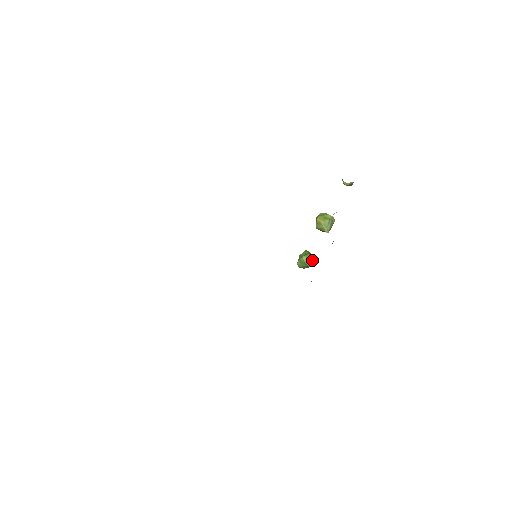
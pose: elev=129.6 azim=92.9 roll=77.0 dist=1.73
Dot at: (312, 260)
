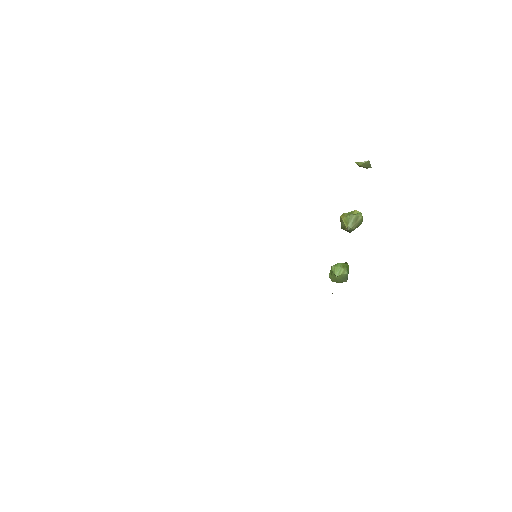
Dot at: (344, 271)
